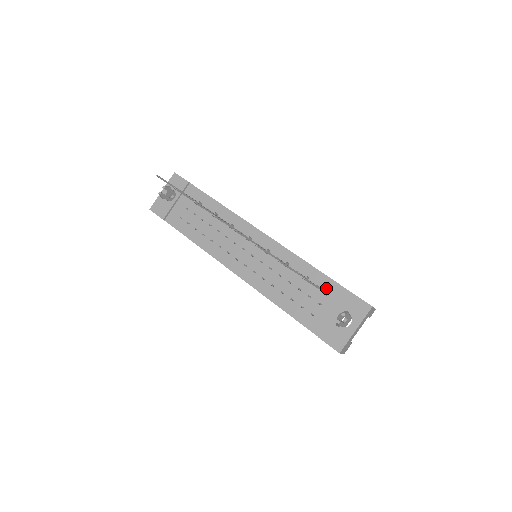
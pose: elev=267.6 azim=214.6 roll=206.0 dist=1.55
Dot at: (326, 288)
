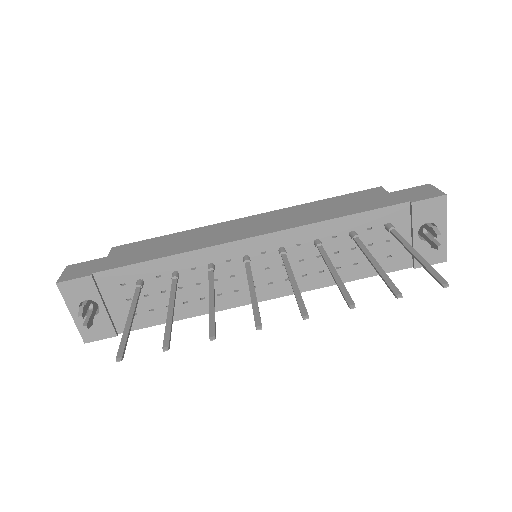
Dot at: (381, 222)
